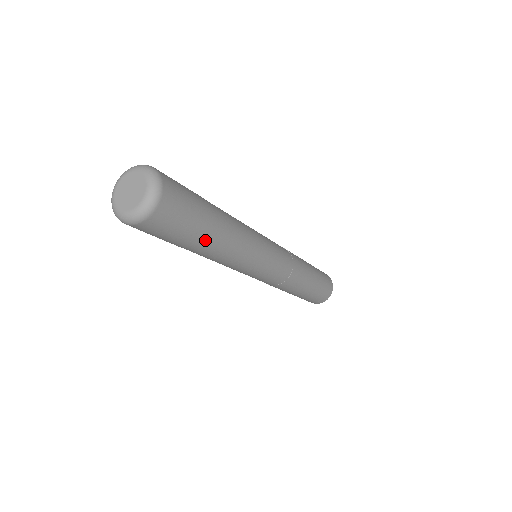
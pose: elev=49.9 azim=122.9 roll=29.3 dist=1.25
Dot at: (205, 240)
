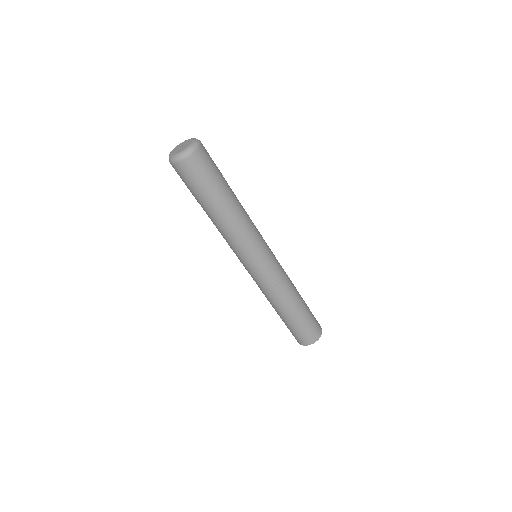
Dot at: (214, 202)
